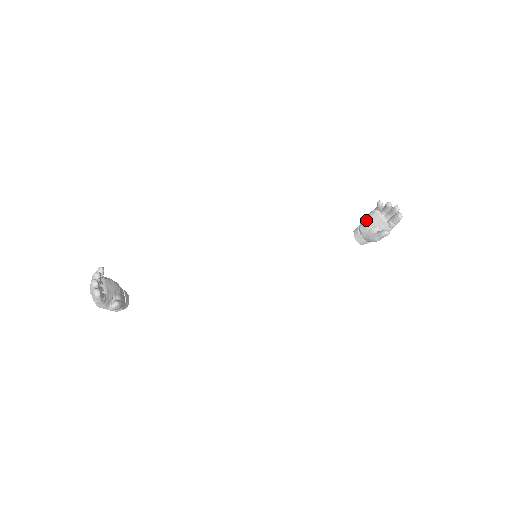
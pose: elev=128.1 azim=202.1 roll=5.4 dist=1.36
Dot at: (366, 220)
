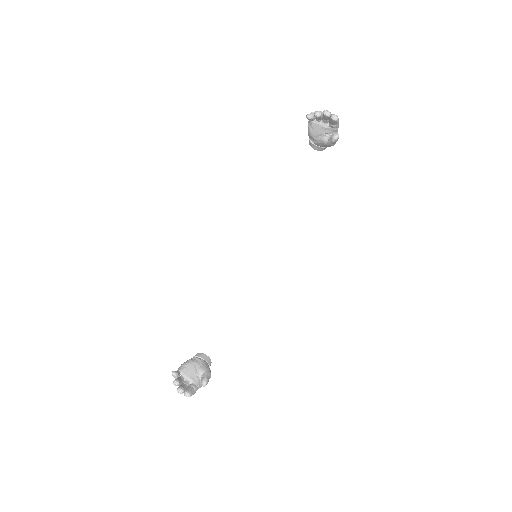
Dot at: (310, 134)
